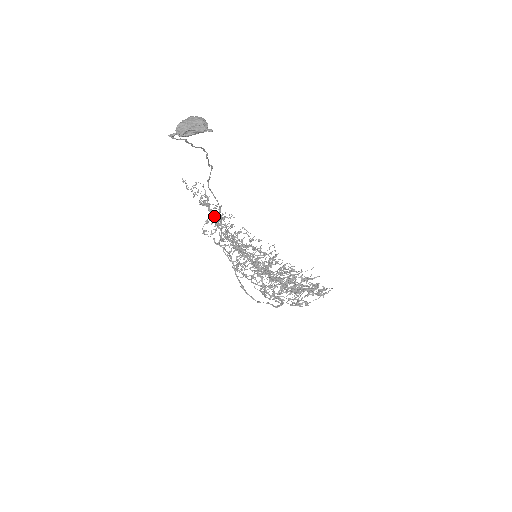
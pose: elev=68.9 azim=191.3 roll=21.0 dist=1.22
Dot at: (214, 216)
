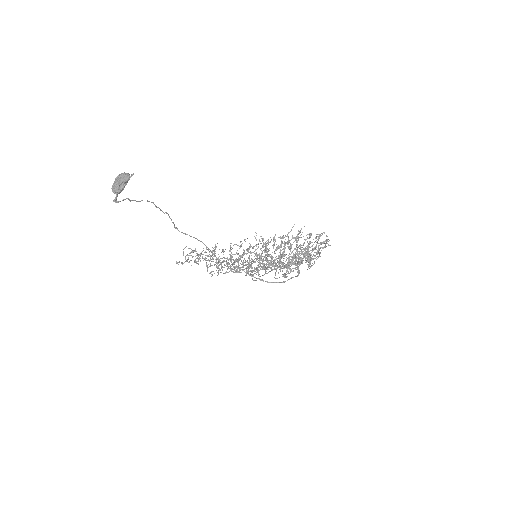
Dot at: occluded
